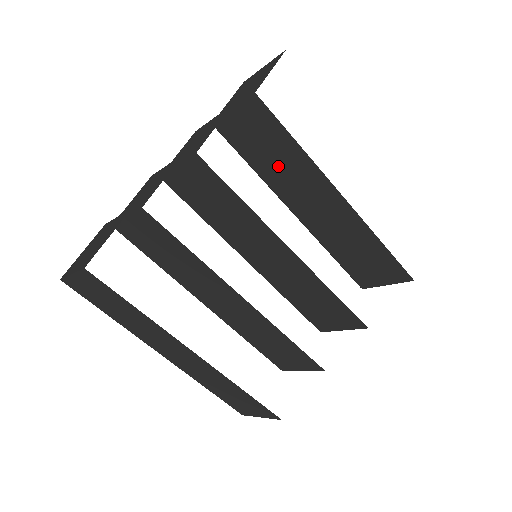
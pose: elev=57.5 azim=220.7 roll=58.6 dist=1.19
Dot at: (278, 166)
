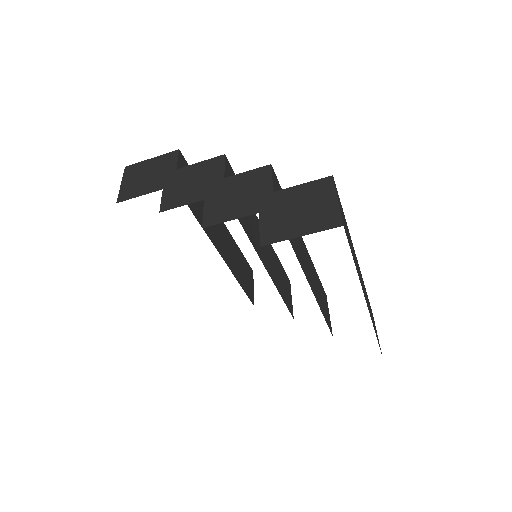
Dot at: occluded
